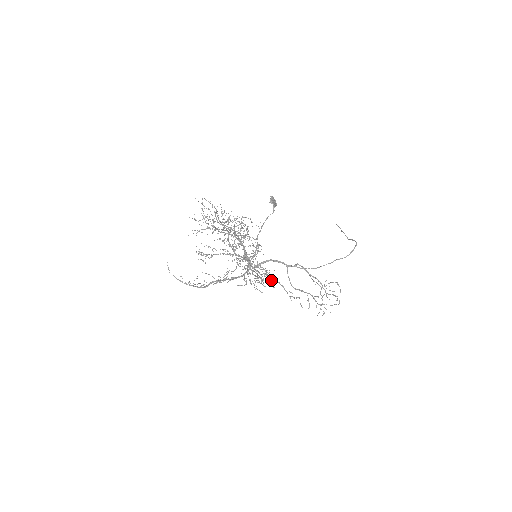
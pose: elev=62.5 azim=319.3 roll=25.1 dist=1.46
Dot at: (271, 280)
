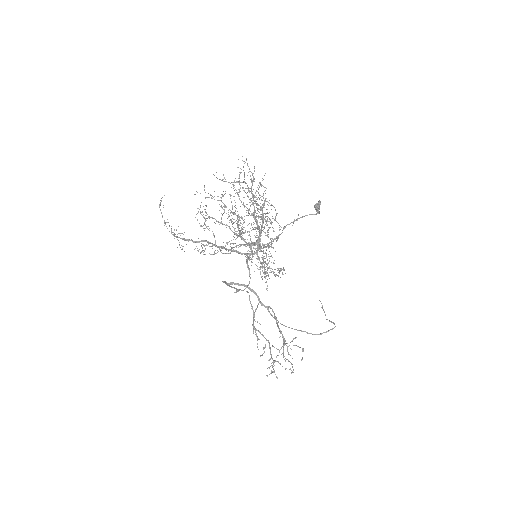
Dot at: occluded
